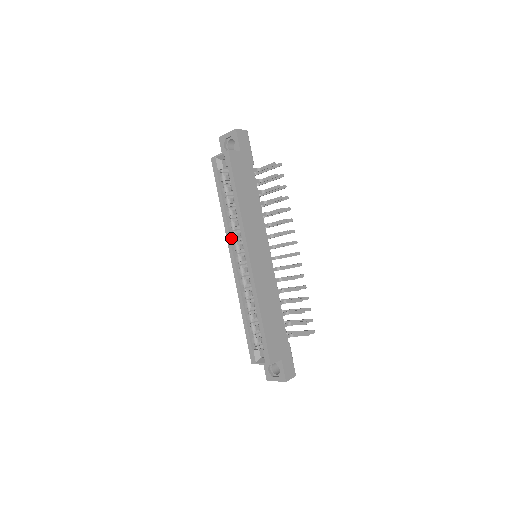
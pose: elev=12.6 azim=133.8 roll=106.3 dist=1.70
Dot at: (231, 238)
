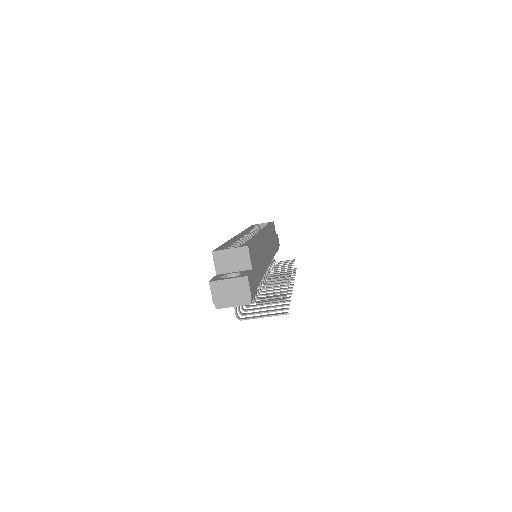
Dot at: (246, 233)
